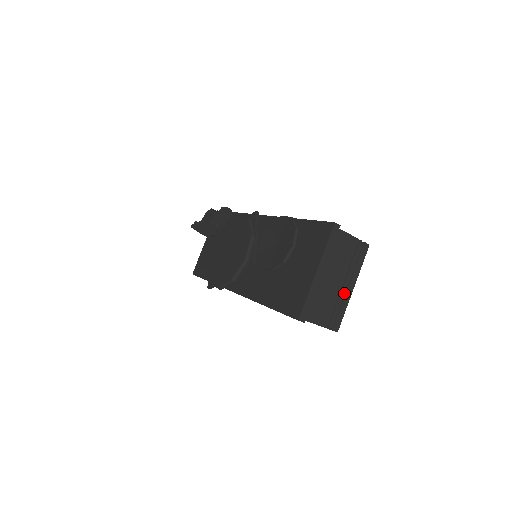
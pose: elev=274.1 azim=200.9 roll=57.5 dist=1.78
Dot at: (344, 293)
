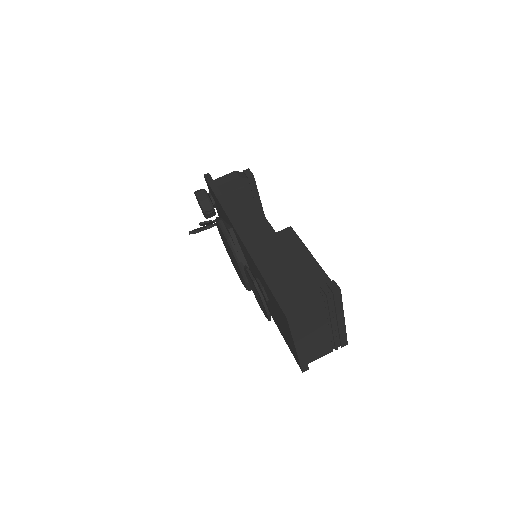
Dot at: (337, 326)
